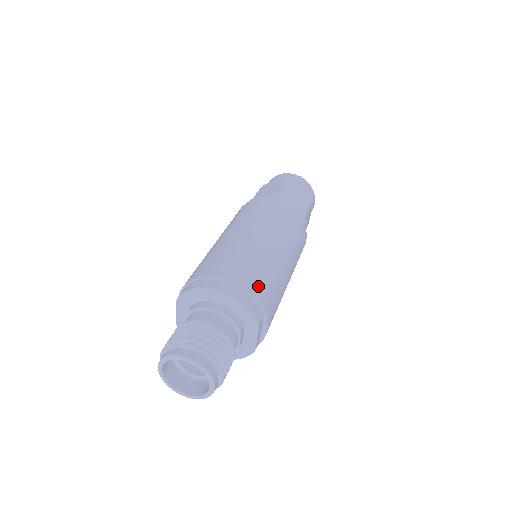
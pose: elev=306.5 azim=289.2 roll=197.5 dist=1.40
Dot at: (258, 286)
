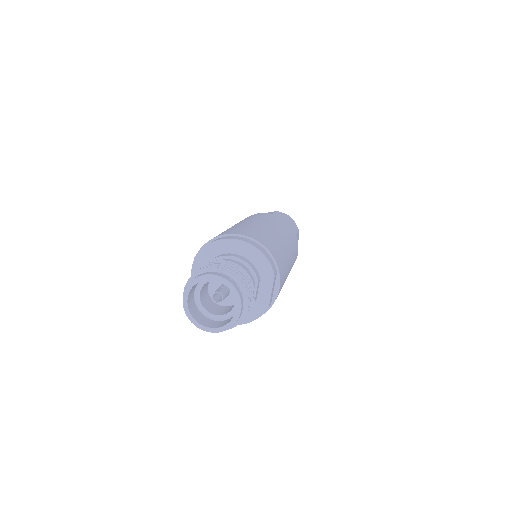
Dot at: (271, 247)
